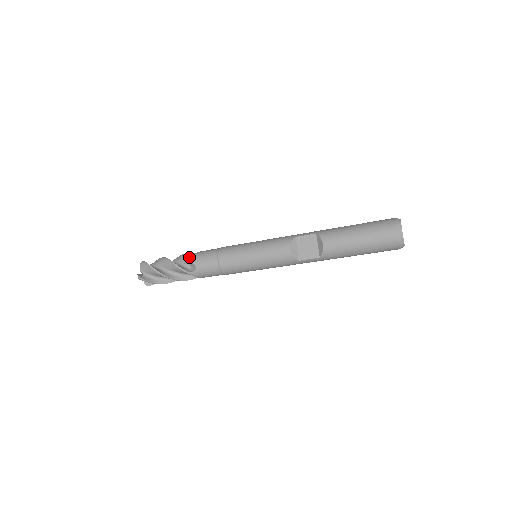
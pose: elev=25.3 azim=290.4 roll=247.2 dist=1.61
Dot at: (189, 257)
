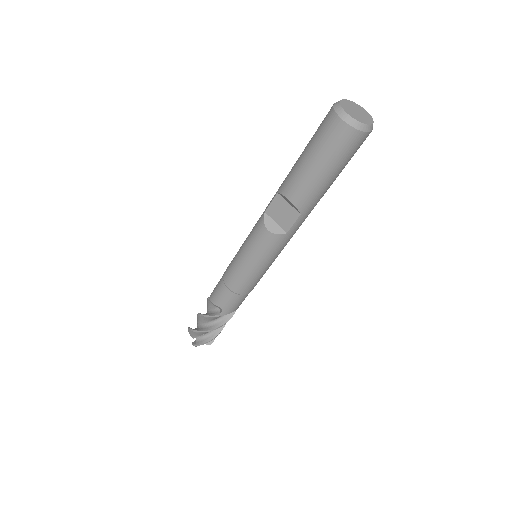
Dot at: (209, 301)
